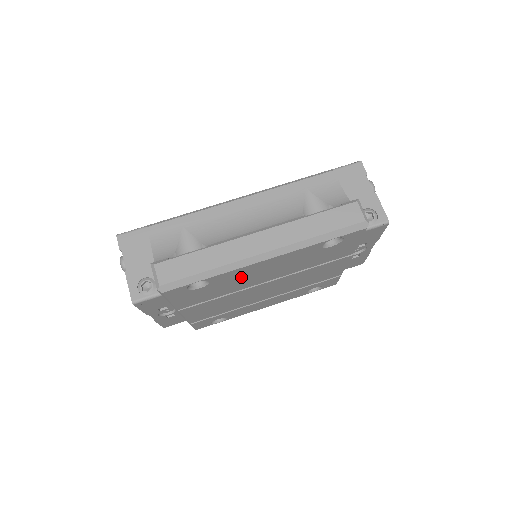
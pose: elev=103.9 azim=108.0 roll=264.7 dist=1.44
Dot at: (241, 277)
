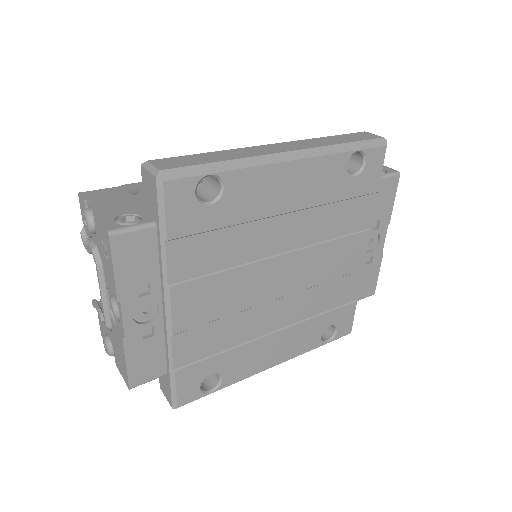
Dot at: (259, 204)
